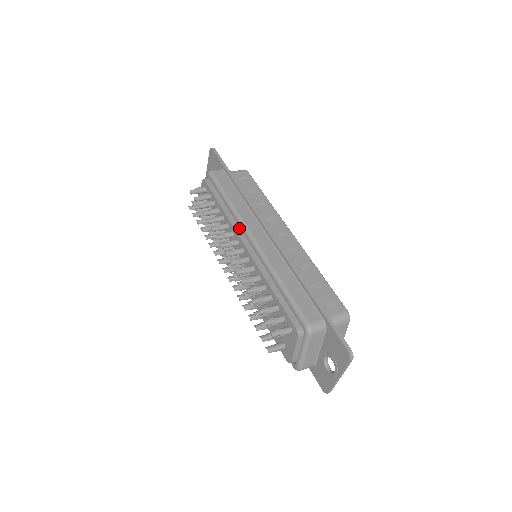
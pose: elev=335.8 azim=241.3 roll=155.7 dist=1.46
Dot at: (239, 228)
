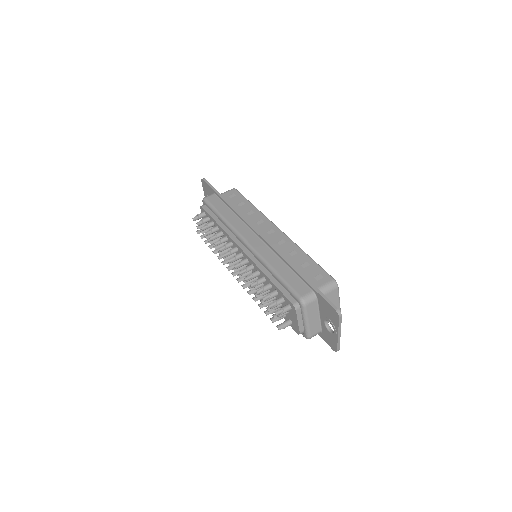
Dot at: (235, 237)
